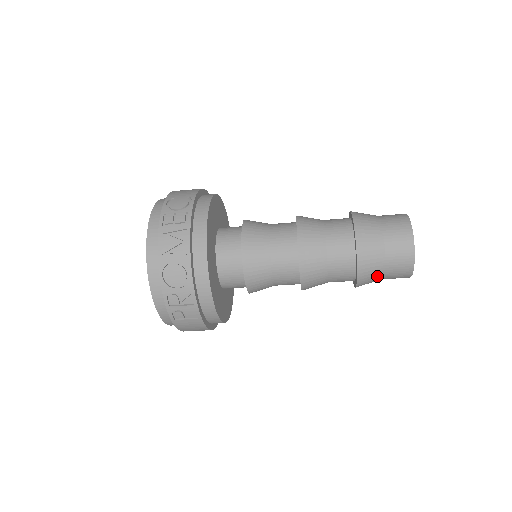
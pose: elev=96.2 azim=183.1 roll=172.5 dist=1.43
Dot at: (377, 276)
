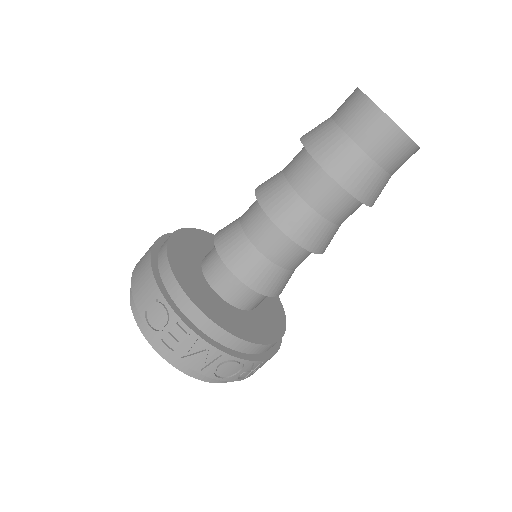
Dot at: (386, 183)
